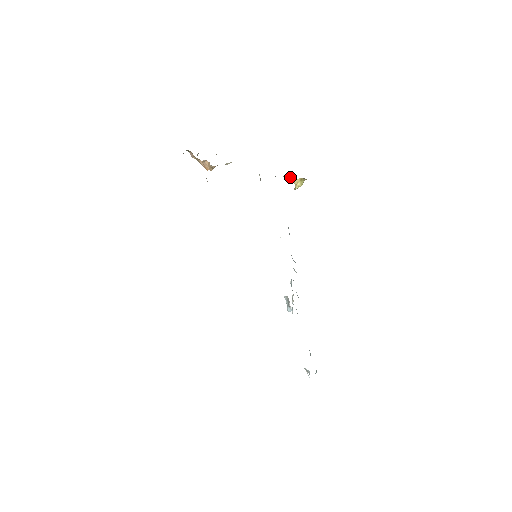
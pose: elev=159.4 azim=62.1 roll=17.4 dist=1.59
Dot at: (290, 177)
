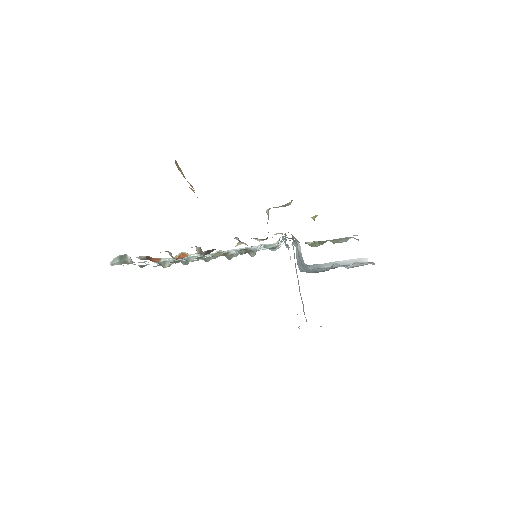
Dot at: occluded
